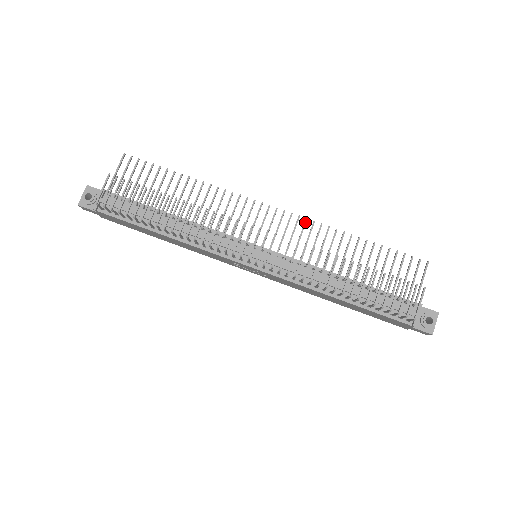
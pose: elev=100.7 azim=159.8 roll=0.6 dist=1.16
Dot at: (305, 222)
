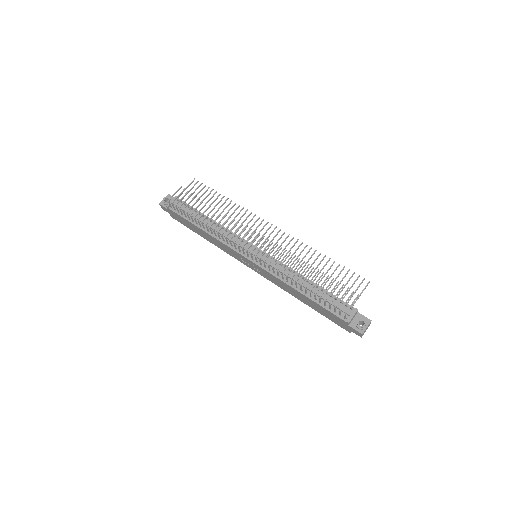
Dot at: (292, 239)
